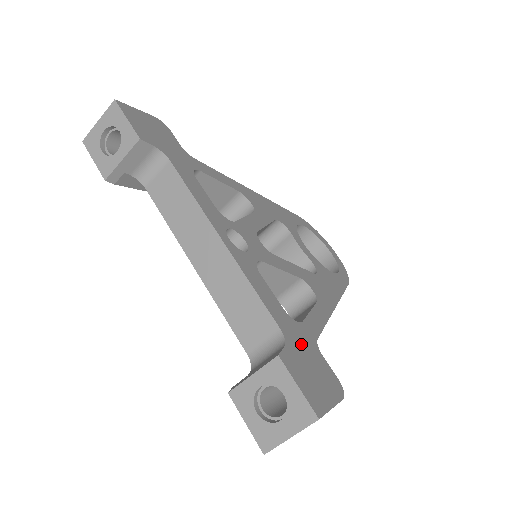
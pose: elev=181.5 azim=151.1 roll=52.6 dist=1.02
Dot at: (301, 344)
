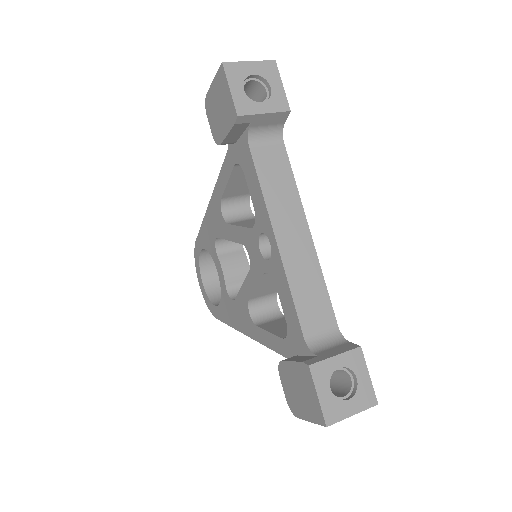
Dot at: occluded
